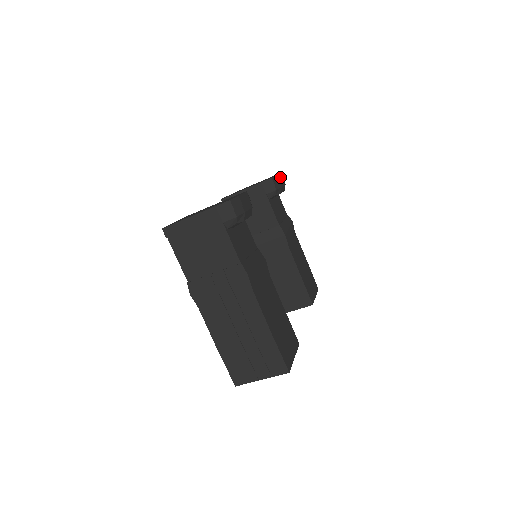
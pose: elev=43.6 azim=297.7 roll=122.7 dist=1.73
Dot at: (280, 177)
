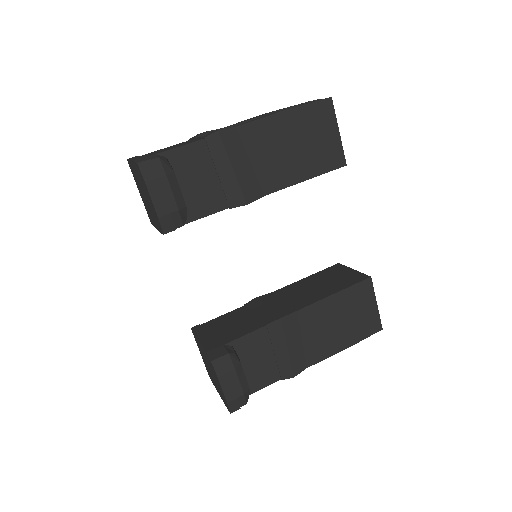
Dot at: (157, 201)
